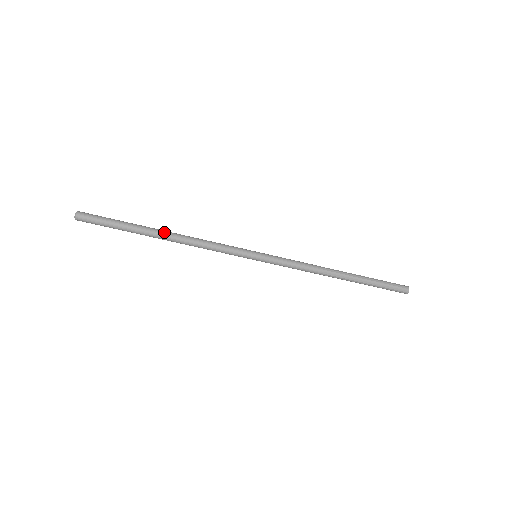
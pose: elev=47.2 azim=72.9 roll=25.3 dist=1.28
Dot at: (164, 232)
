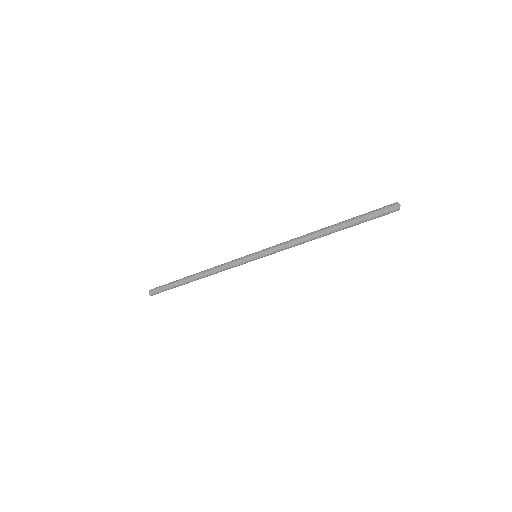
Dot at: (193, 275)
